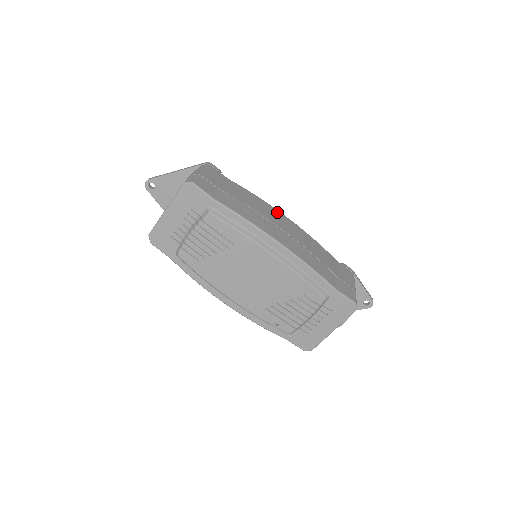
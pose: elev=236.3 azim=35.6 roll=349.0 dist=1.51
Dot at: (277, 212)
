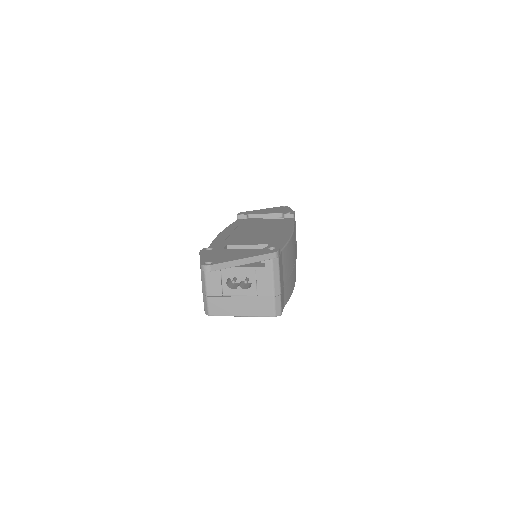
Dot at: (292, 241)
